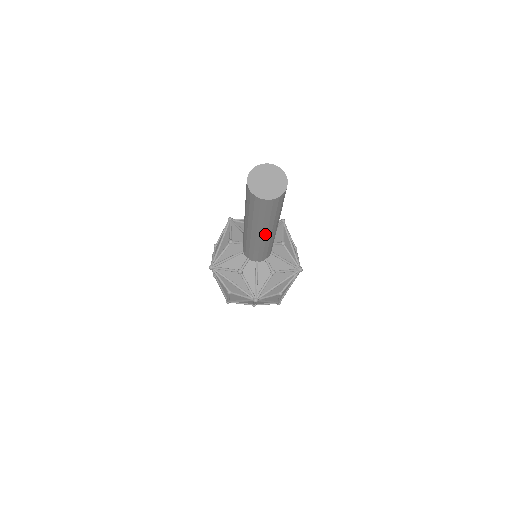
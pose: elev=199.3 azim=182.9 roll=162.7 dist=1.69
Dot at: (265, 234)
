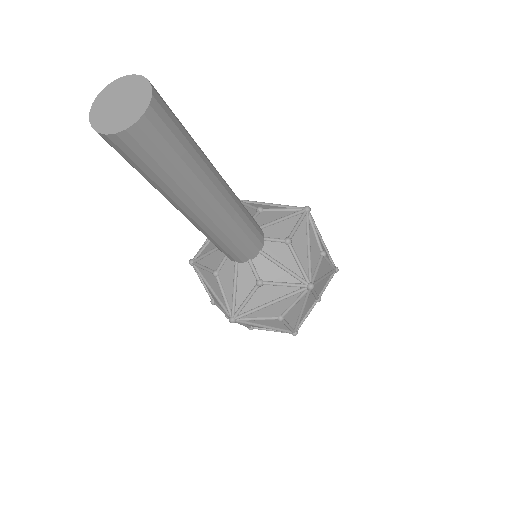
Dot at: (190, 211)
